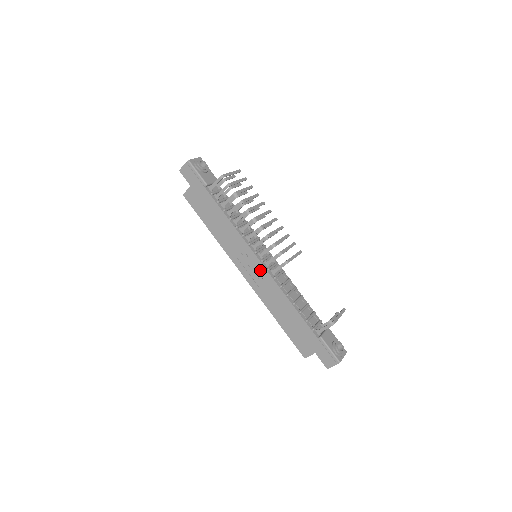
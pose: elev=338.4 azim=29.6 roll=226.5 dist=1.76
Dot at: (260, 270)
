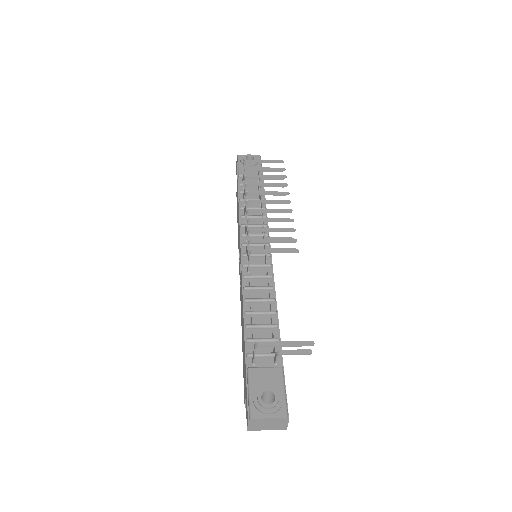
Dot at: occluded
